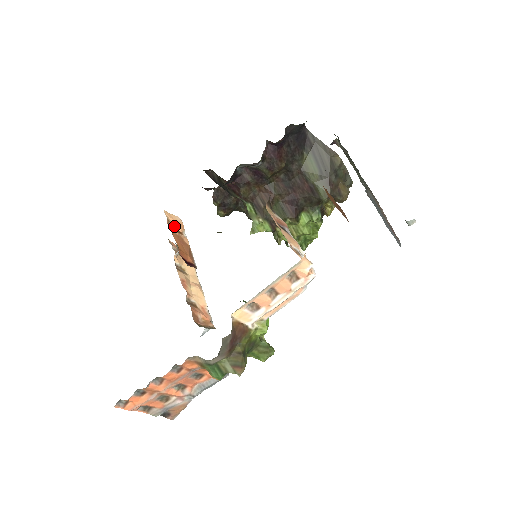
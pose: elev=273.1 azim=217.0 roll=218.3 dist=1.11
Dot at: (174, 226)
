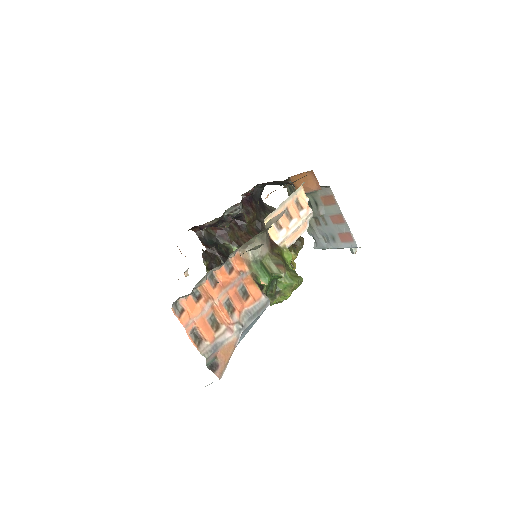
Dot at: (181, 253)
